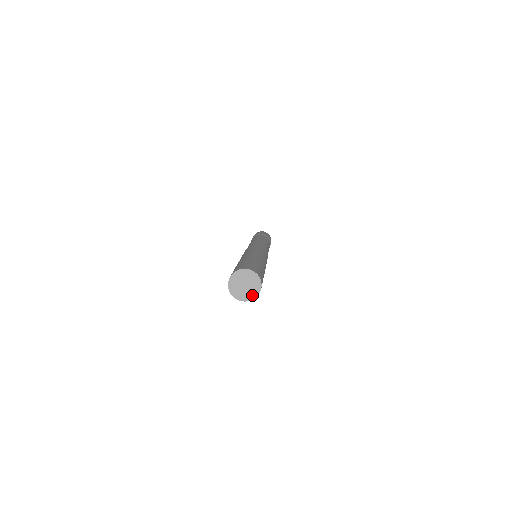
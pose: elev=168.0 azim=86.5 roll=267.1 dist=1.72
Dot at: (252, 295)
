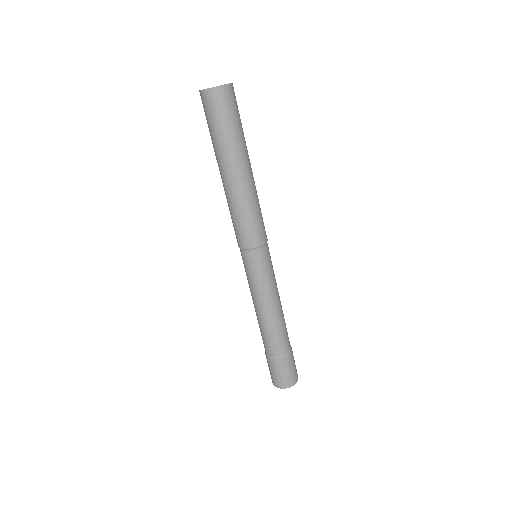
Dot at: (218, 86)
